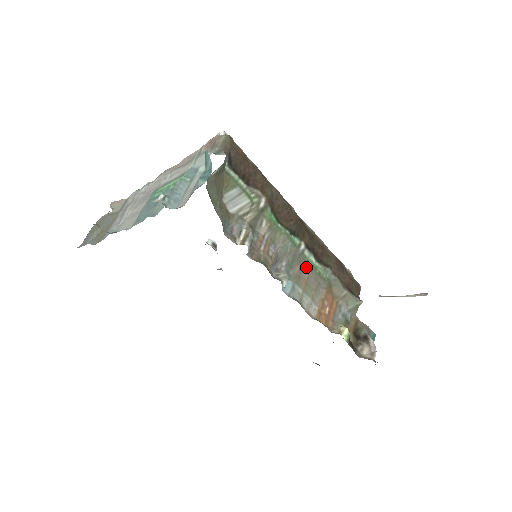
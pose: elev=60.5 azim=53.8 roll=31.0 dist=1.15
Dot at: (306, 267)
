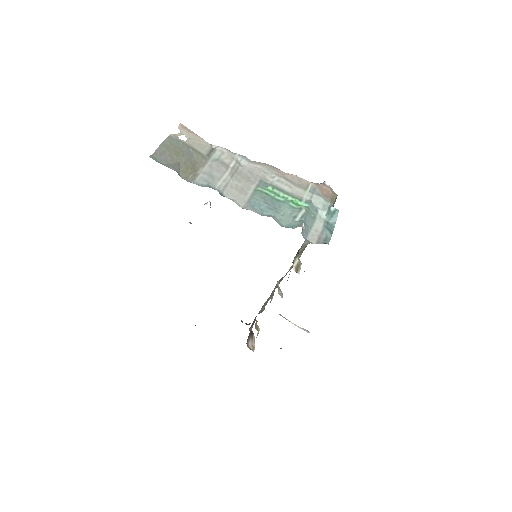
Dot at: occluded
